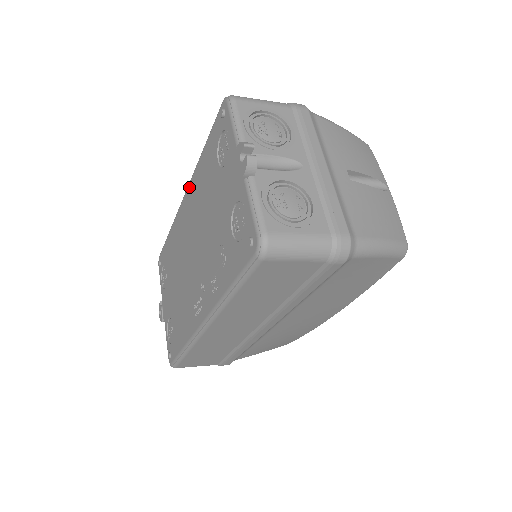
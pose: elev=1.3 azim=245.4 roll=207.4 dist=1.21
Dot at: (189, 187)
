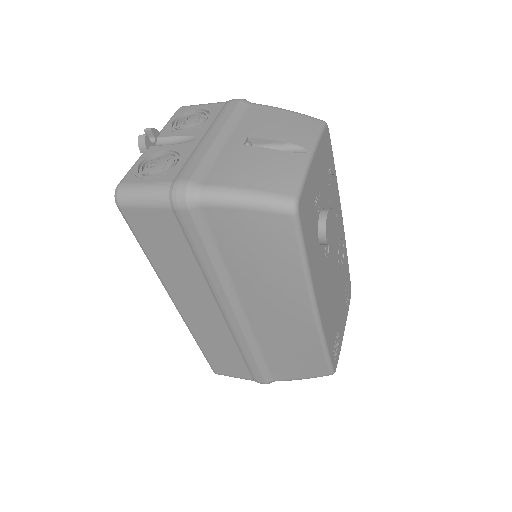
Dot at: occluded
